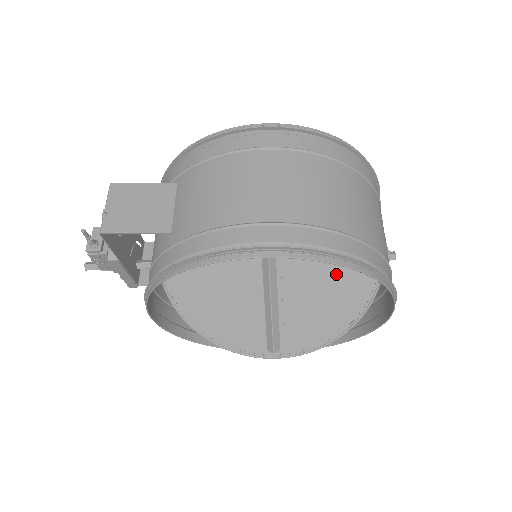
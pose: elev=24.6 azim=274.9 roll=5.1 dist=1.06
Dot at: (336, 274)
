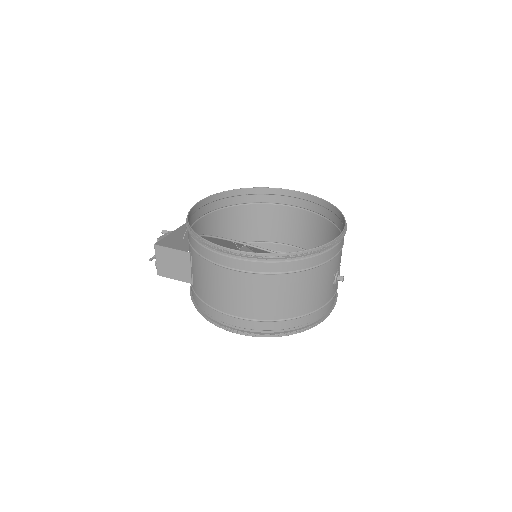
Dot at: occluded
